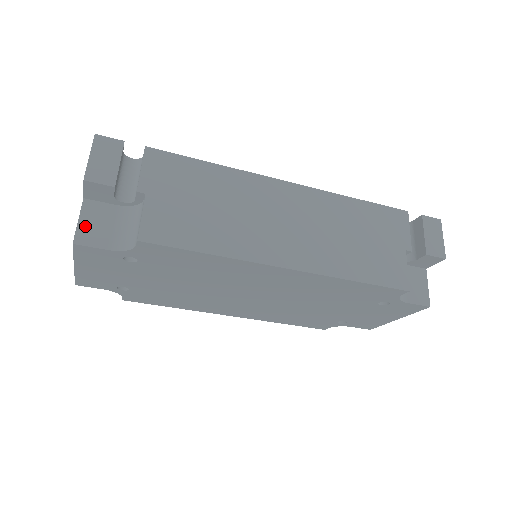
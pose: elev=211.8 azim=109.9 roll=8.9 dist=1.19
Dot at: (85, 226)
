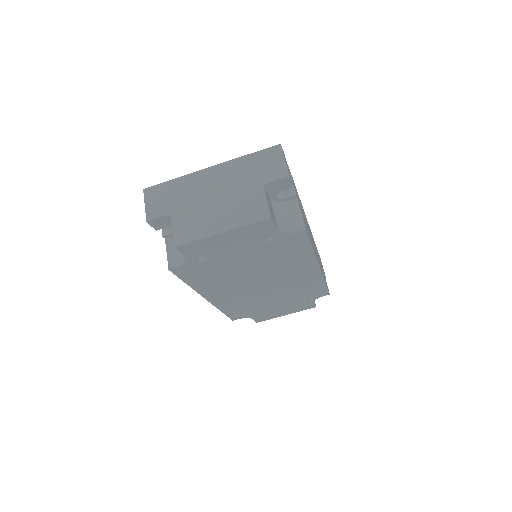
Dot at: (269, 207)
